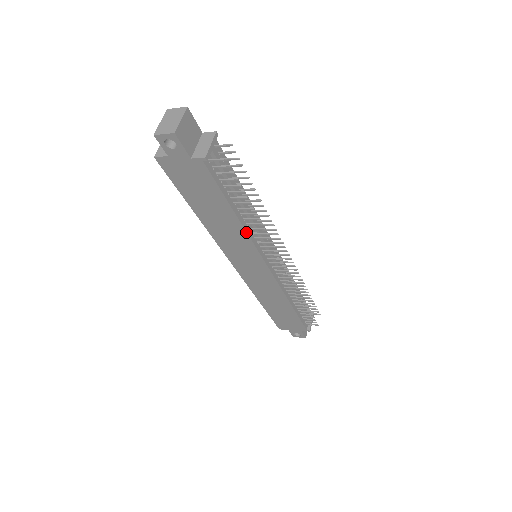
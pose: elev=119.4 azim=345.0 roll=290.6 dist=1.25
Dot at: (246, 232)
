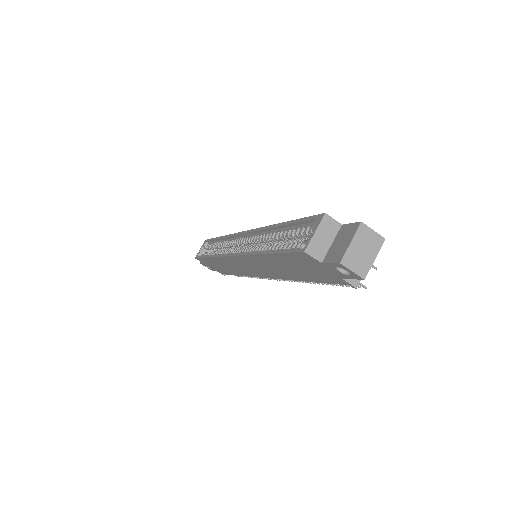
Dot at: occluded
